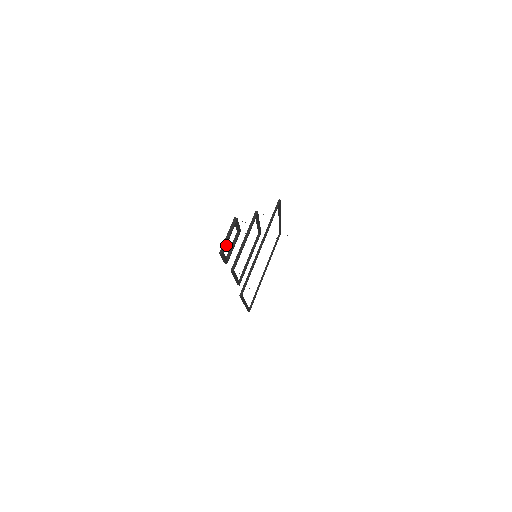
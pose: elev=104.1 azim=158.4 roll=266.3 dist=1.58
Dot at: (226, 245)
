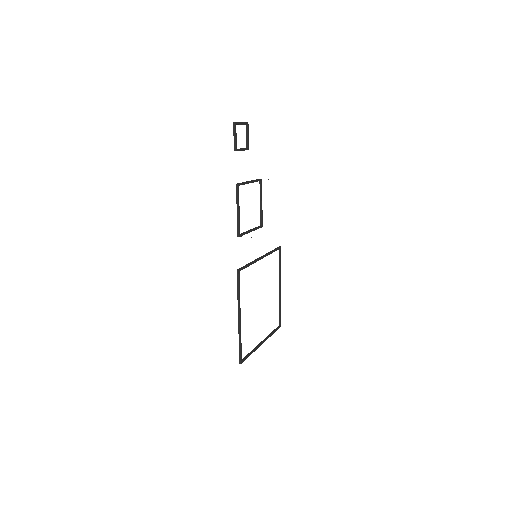
Dot at: (238, 124)
